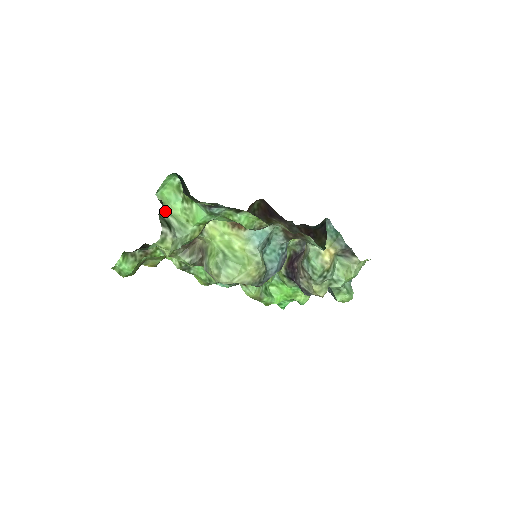
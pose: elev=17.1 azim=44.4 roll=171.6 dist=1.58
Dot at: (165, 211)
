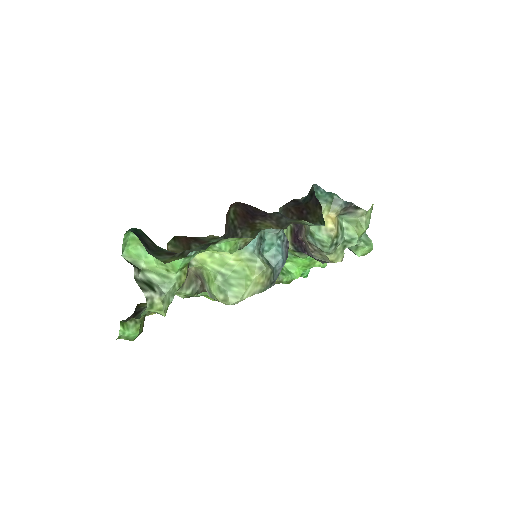
Dot at: (140, 270)
